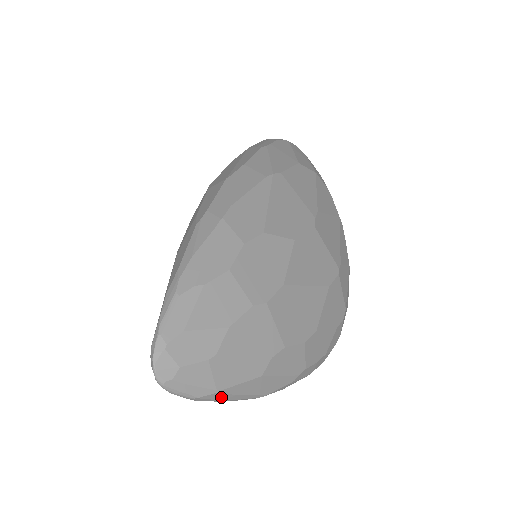
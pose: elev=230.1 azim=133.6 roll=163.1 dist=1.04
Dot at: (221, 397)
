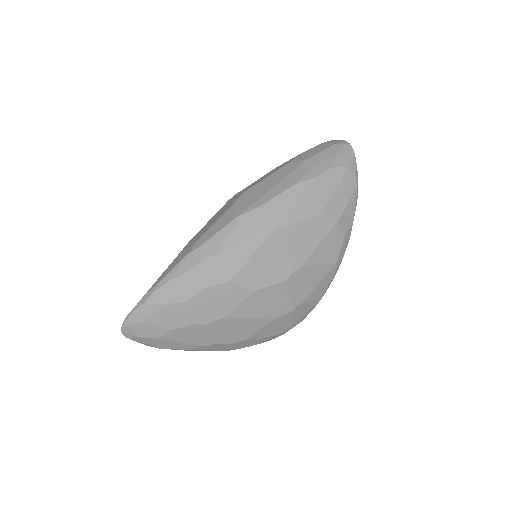
Dot at: occluded
